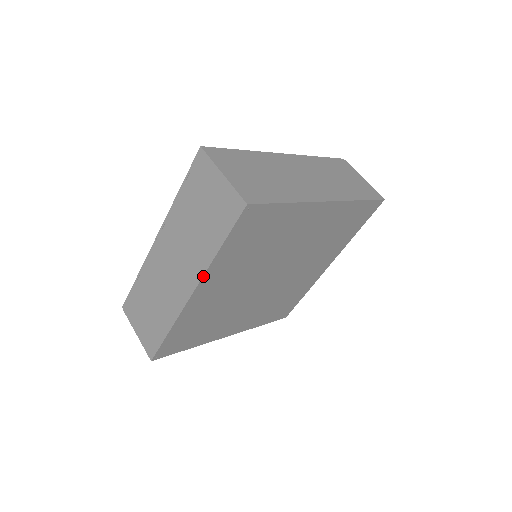
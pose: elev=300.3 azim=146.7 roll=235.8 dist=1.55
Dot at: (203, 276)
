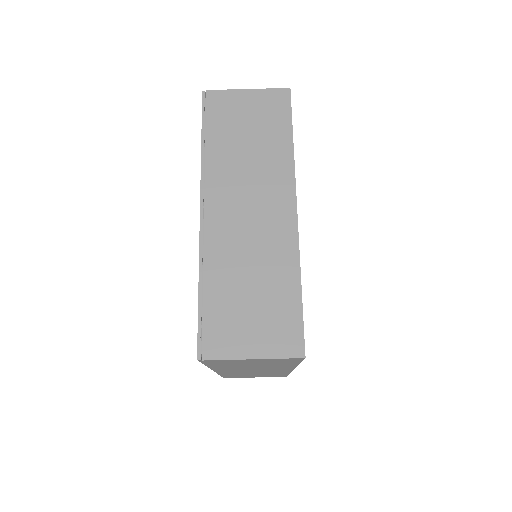
Dot at: (295, 367)
